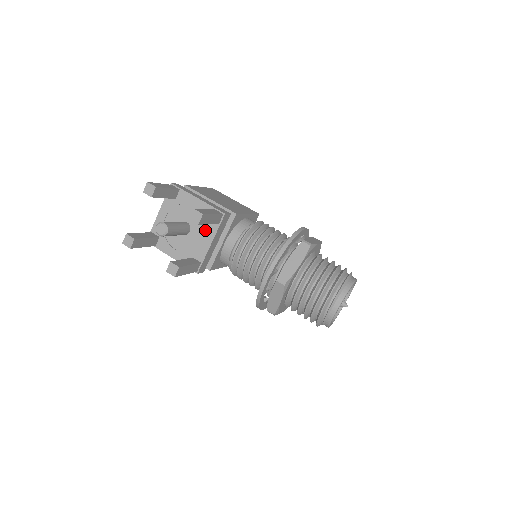
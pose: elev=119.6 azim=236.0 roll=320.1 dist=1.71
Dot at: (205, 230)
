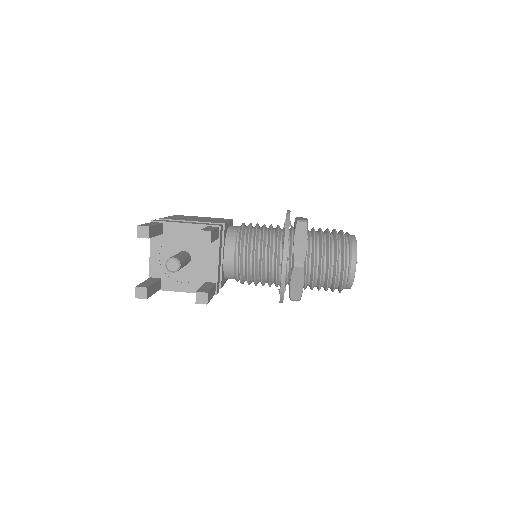
Dot at: (206, 250)
